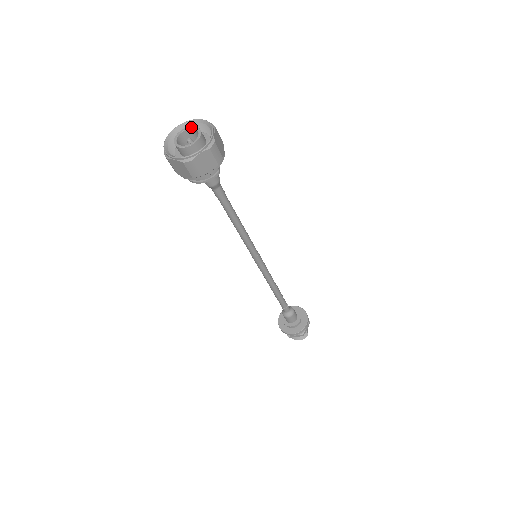
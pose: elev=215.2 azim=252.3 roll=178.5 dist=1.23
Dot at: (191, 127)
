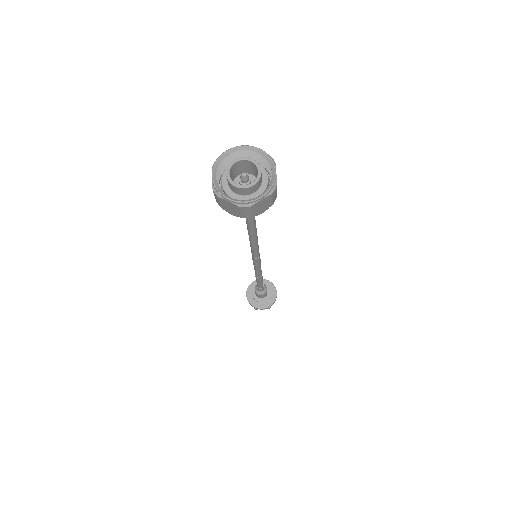
Dot at: (247, 158)
